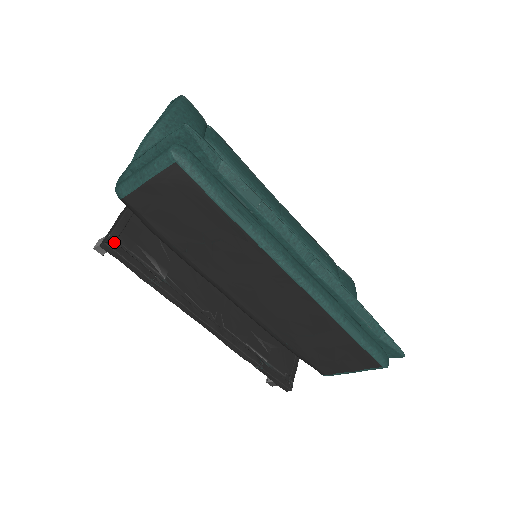
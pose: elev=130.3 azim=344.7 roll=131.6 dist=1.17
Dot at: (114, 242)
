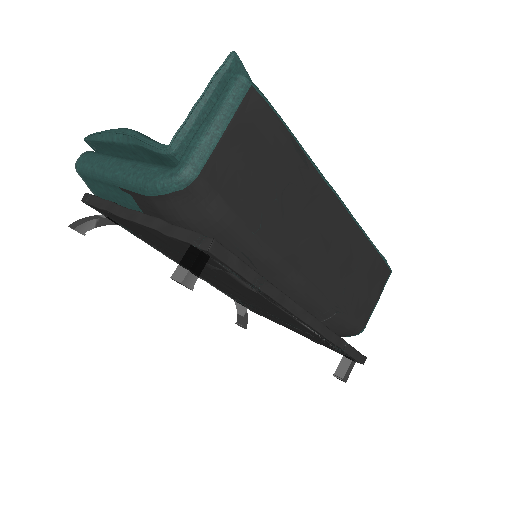
Dot at: occluded
